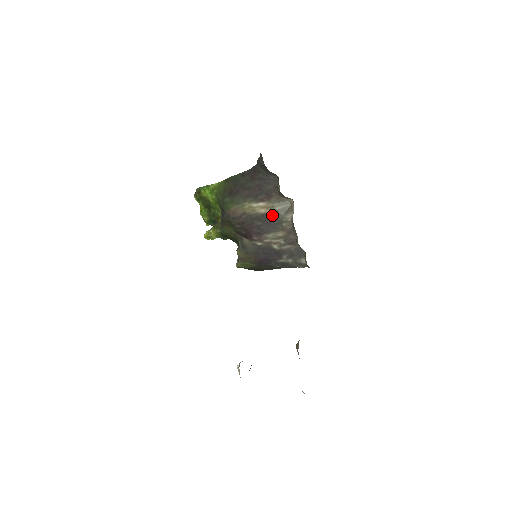
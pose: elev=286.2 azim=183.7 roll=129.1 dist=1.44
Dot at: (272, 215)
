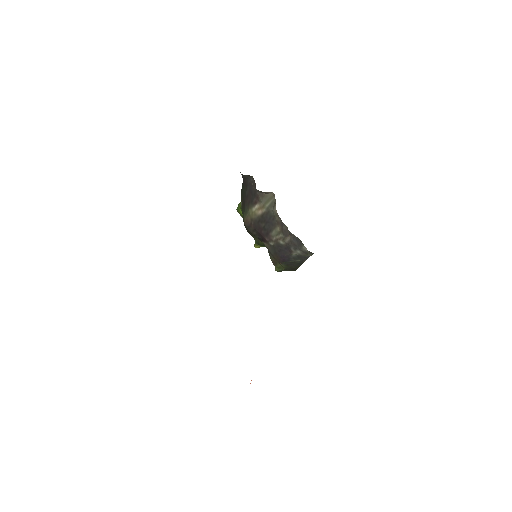
Dot at: (267, 213)
